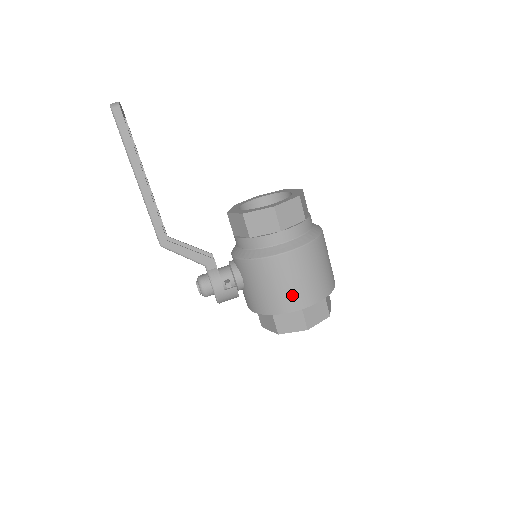
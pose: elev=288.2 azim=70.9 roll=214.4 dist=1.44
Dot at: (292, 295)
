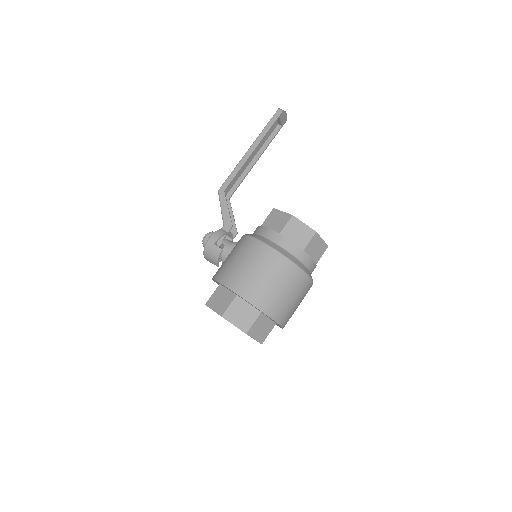
Dot at: (239, 275)
